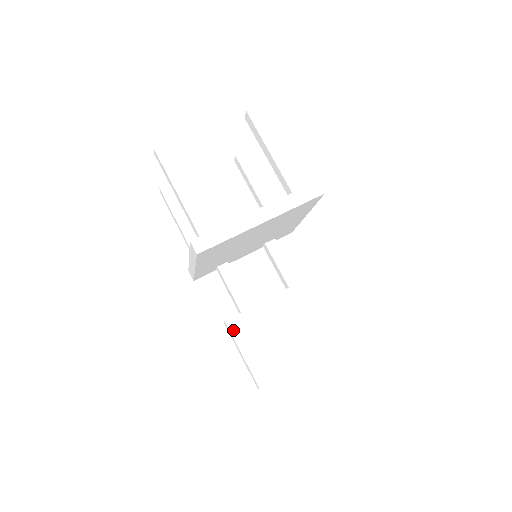
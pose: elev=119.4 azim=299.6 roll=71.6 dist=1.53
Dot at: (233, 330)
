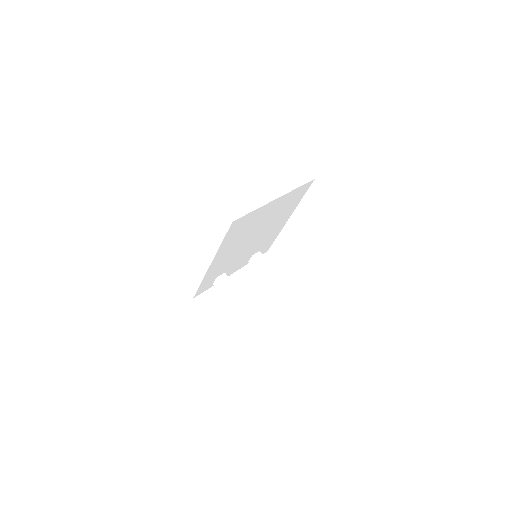
Dot at: (253, 327)
